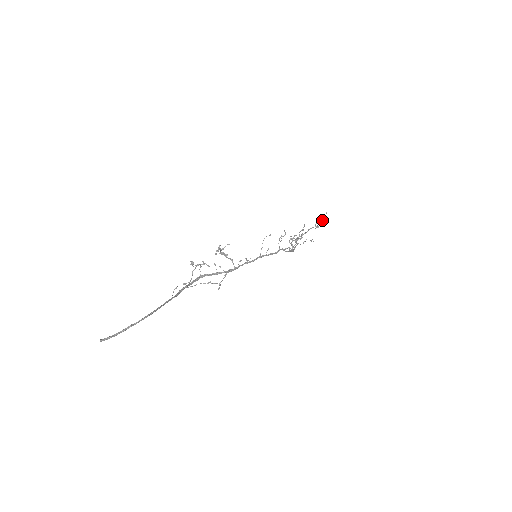
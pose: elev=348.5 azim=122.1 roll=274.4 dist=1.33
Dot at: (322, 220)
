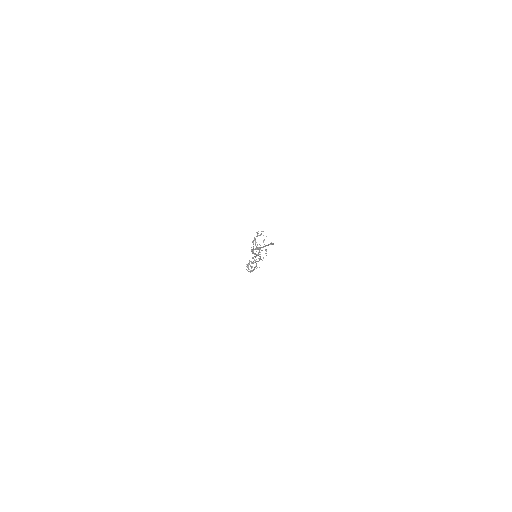
Dot at: occluded
